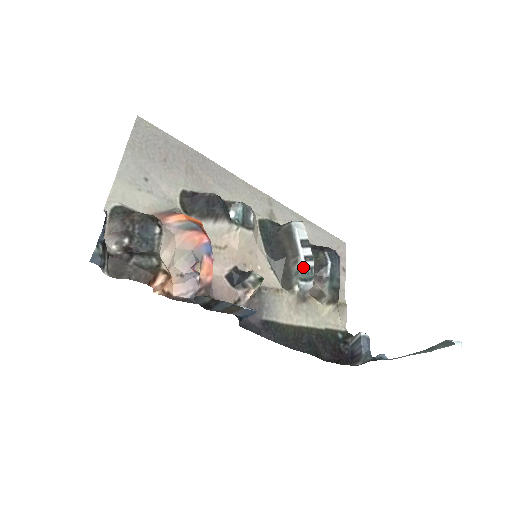
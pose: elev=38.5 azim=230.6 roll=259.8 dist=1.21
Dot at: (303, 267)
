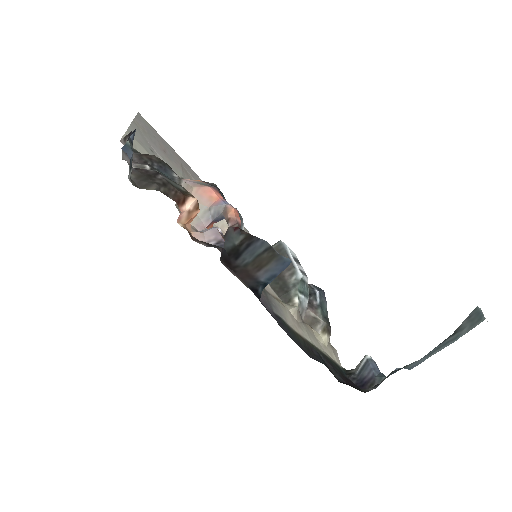
Dot at: (301, 278)
